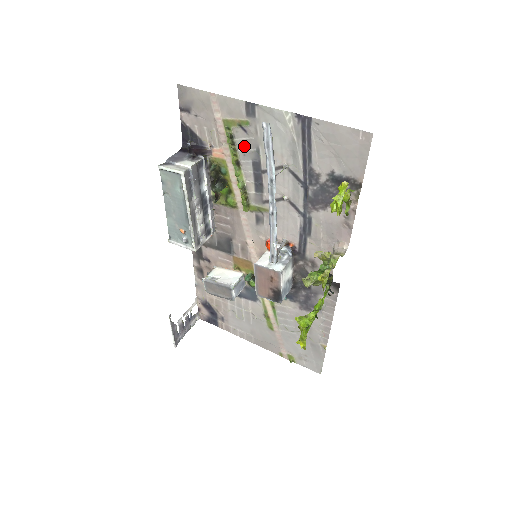
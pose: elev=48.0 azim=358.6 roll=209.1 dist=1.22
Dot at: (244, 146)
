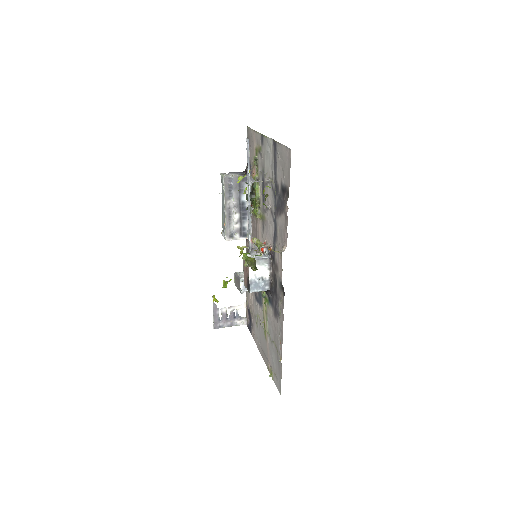
Dot at: (260, 167)
